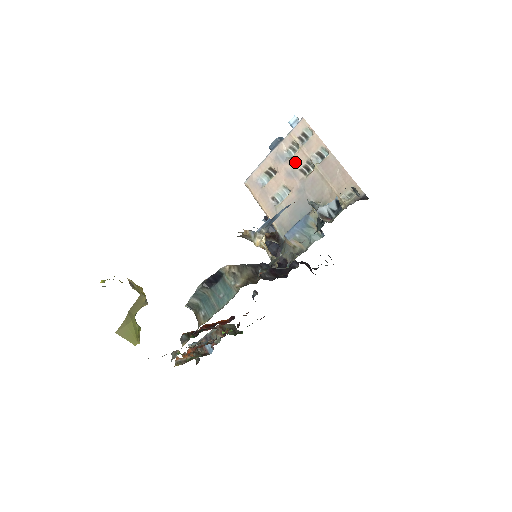
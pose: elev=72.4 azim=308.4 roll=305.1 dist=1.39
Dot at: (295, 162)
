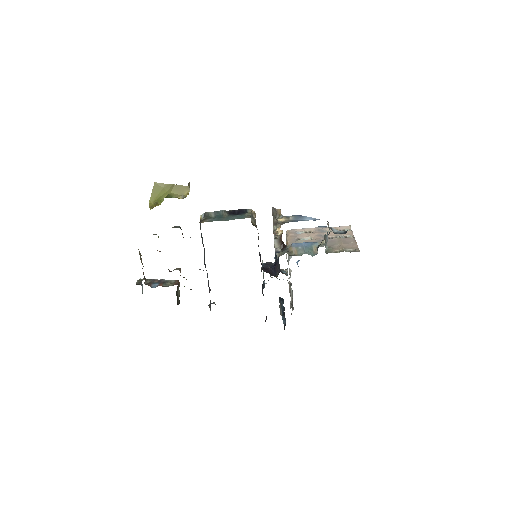
Dot at: occluded
